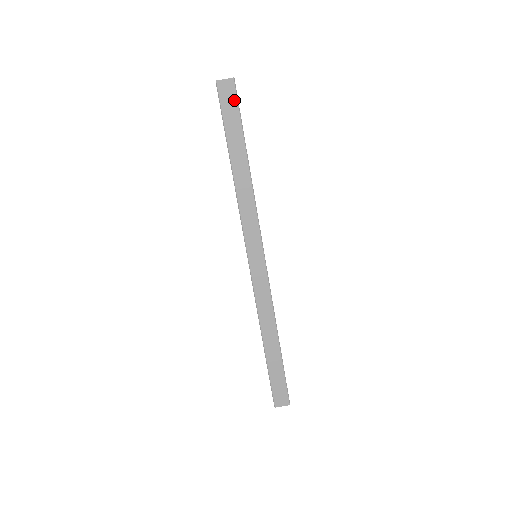
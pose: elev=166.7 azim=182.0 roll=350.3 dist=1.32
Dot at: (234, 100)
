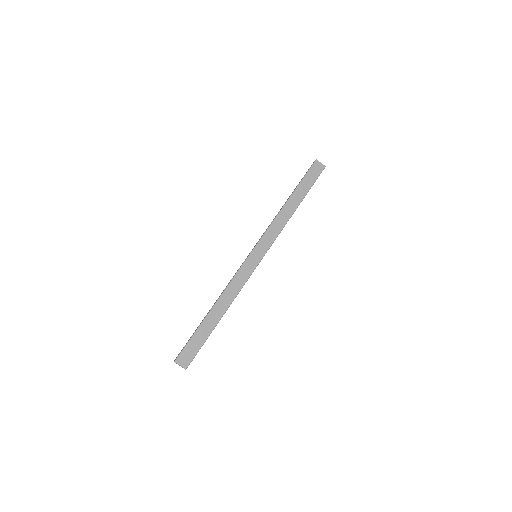
Dot at: (317, 175)
